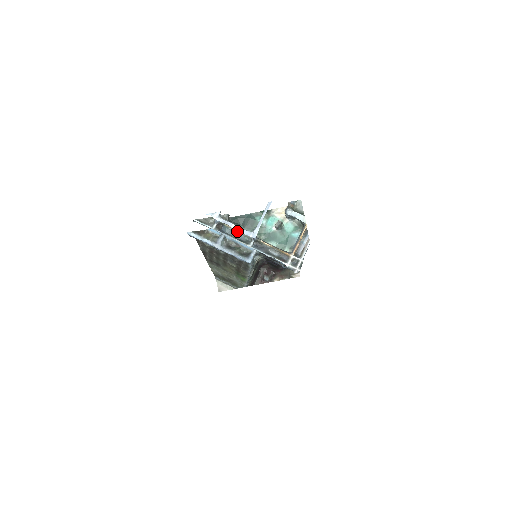
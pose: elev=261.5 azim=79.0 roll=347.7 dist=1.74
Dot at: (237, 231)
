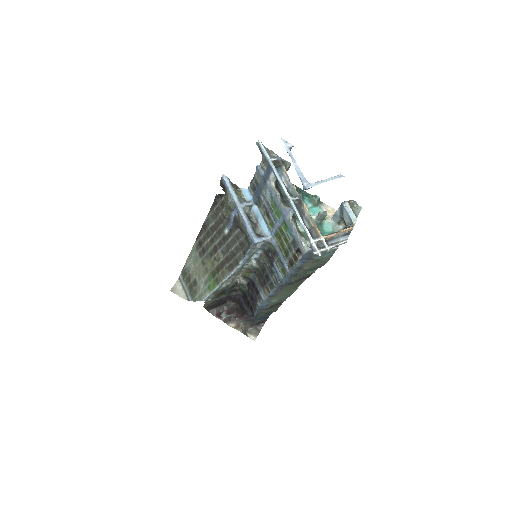
Dot at: (288, 181)
